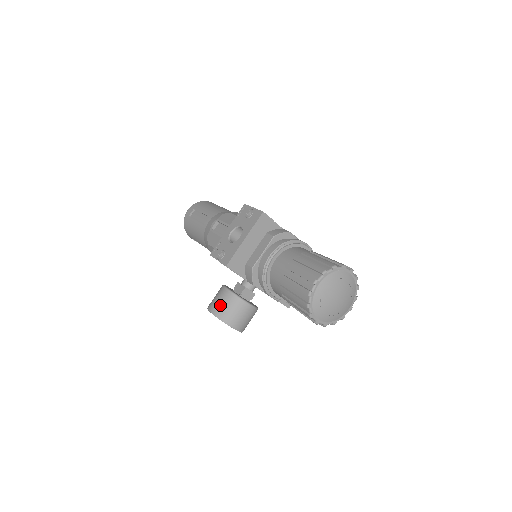
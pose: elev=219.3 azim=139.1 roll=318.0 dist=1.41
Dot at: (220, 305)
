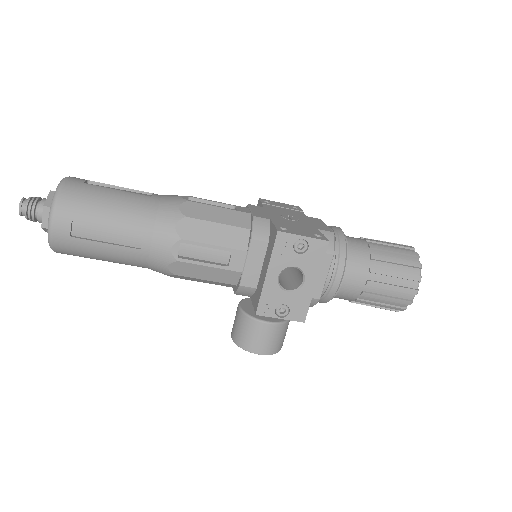
Dot at: (272, 343)
